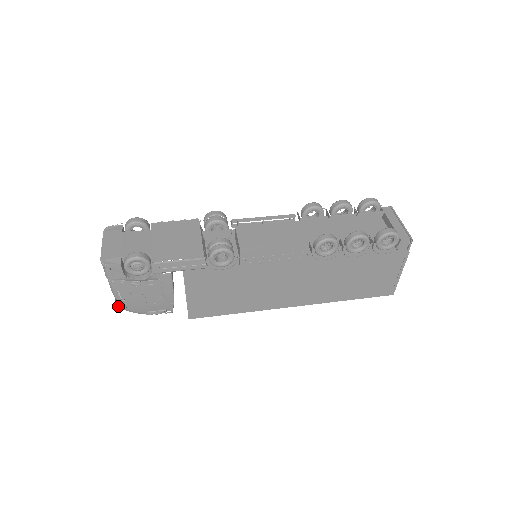
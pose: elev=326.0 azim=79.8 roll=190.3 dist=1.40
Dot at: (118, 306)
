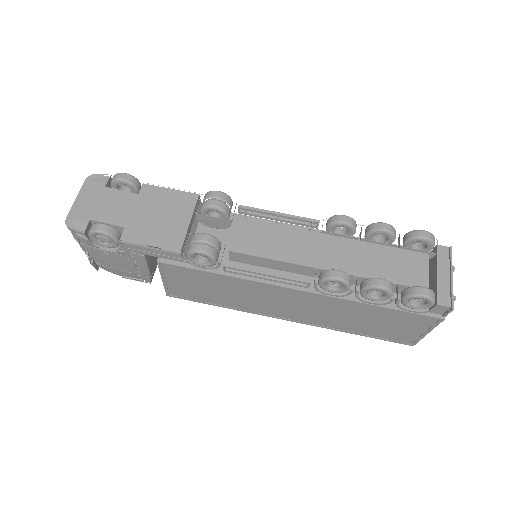
Dot at: occluded
